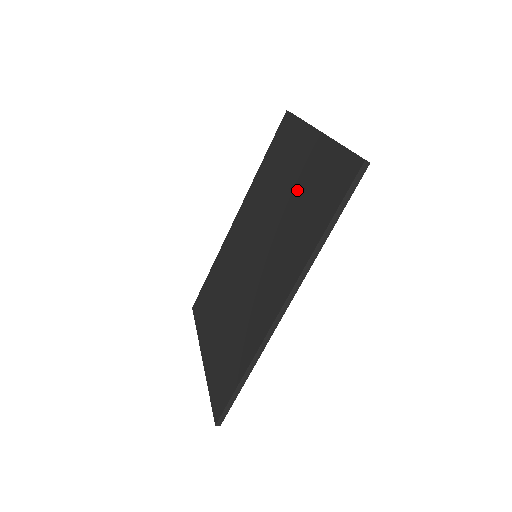
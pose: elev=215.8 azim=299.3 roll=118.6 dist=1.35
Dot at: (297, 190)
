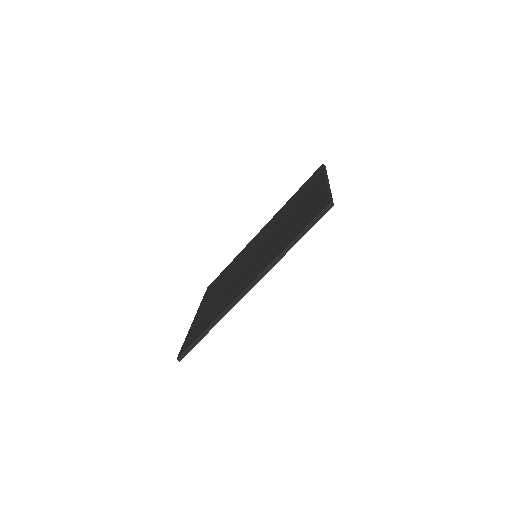
Dot at: (296, 216)
